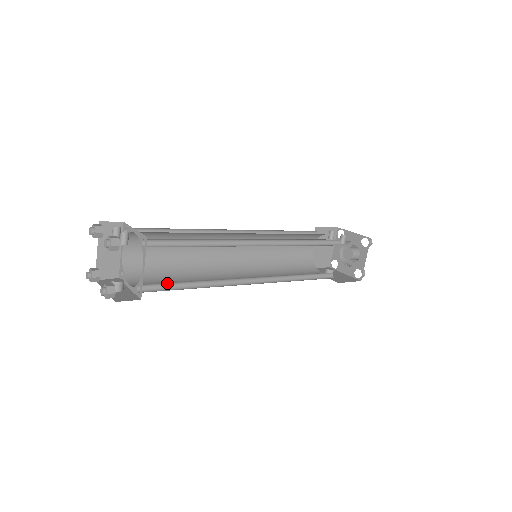
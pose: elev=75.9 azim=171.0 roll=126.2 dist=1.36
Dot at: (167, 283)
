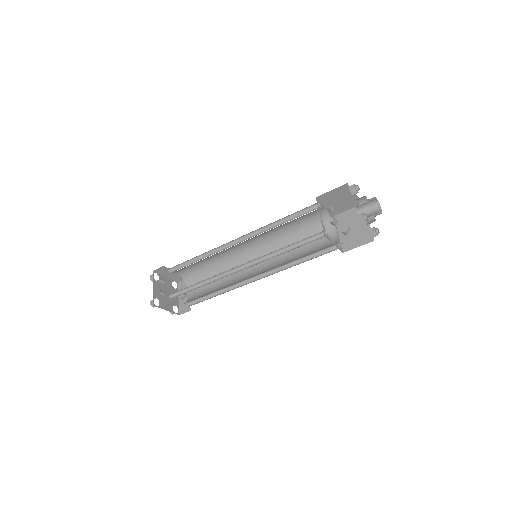
Dot at: (201, 297)
